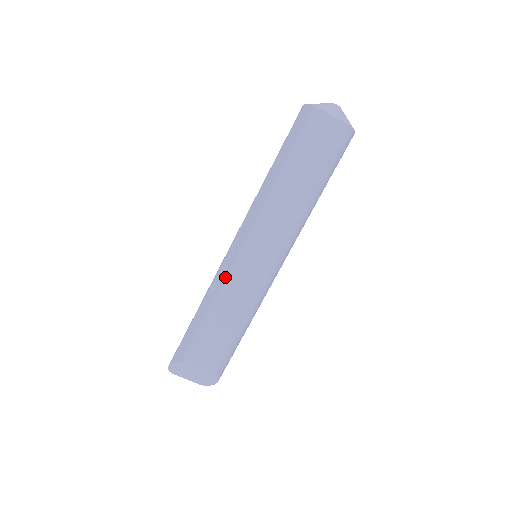
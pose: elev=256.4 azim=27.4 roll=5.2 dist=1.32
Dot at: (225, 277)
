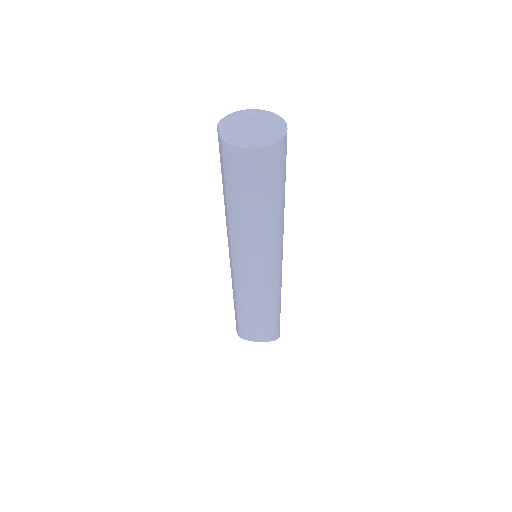
Dot at: (234, 285)
